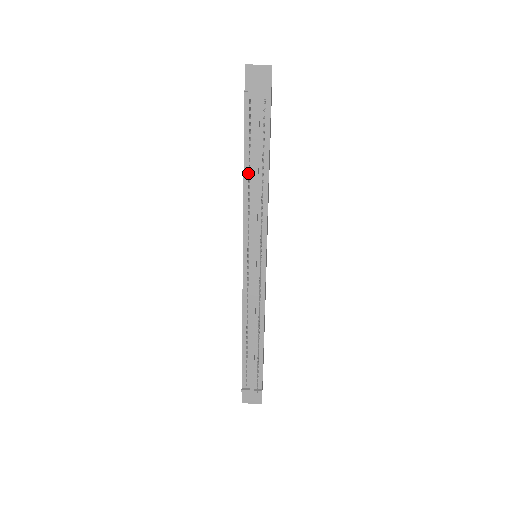
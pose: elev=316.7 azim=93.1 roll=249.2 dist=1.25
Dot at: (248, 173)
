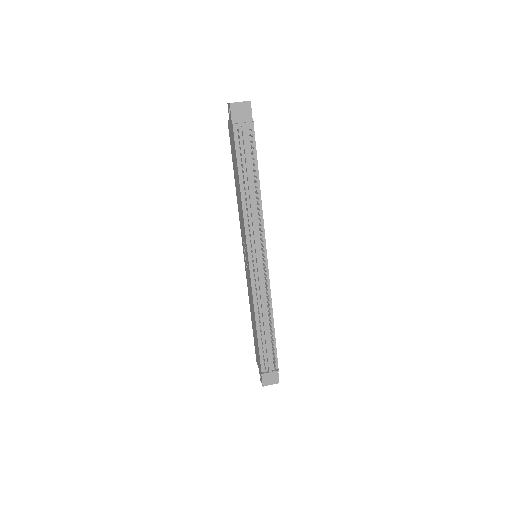
Dot at: (243, 188)
